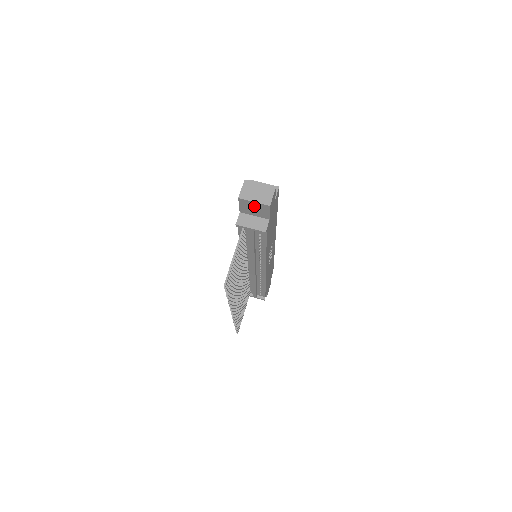
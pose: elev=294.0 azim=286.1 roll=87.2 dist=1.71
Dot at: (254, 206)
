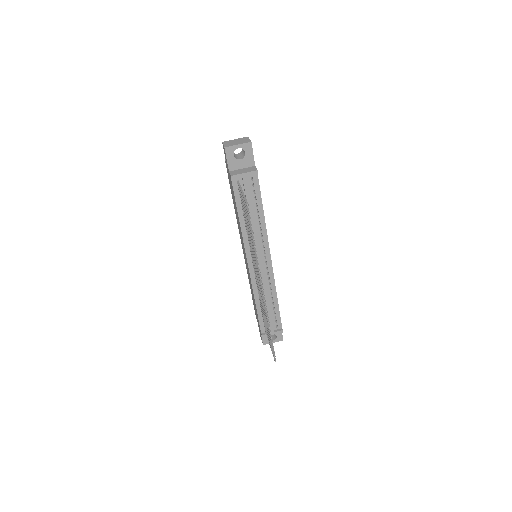
Dot at: (238, 158)
